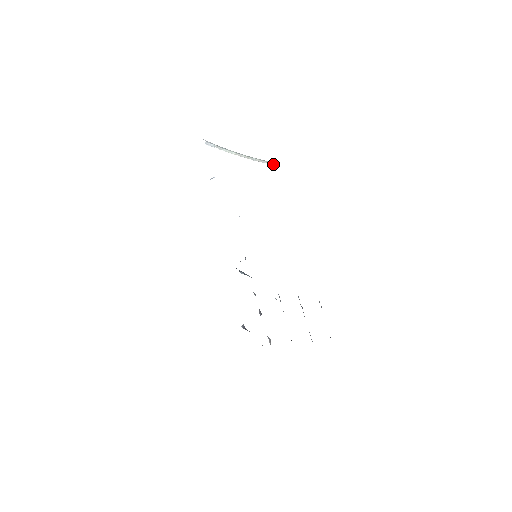
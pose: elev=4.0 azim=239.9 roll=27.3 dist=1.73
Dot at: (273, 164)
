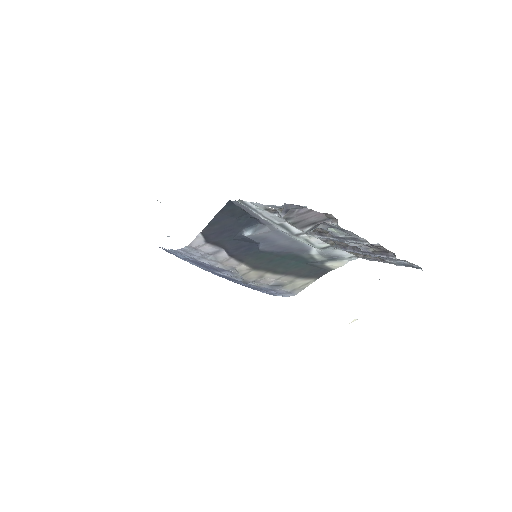
Dot at: occluded
